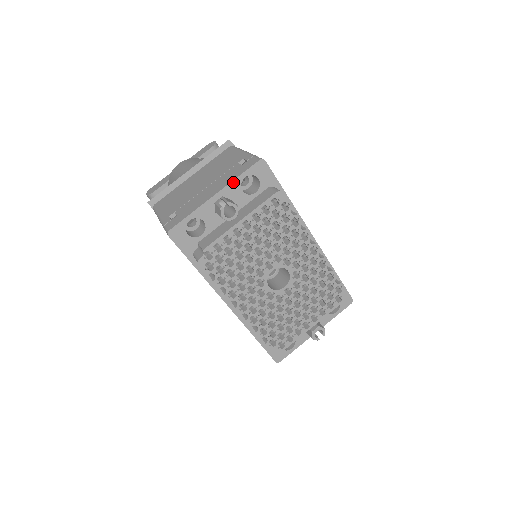
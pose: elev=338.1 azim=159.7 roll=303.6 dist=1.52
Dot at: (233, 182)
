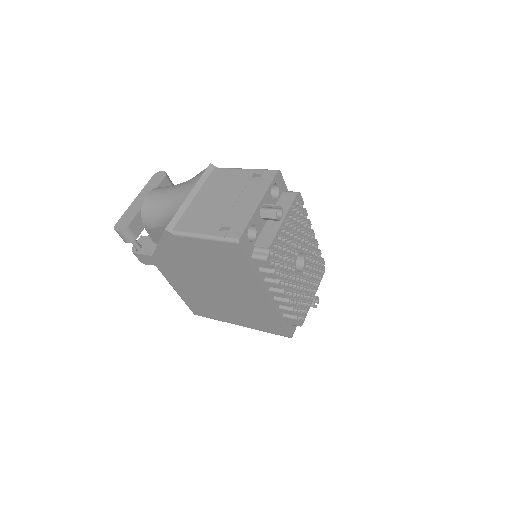
Dot at: (267, 191)
